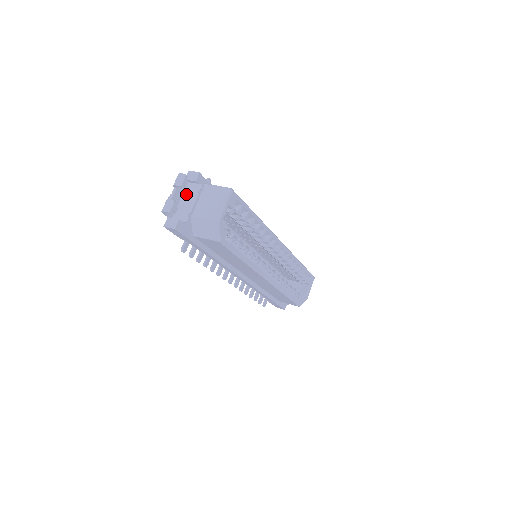
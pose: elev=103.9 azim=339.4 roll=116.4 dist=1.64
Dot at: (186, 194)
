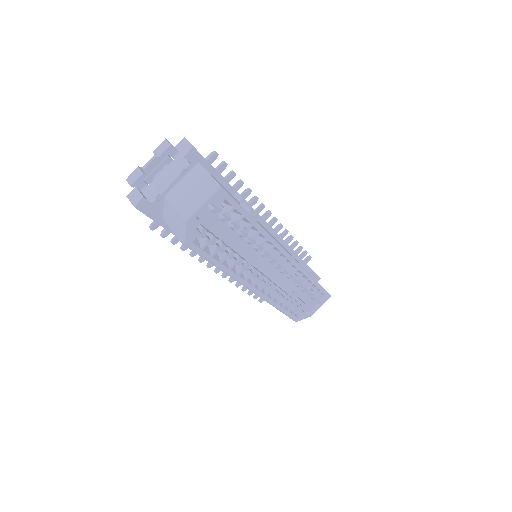
Dot at: (169, 166)
